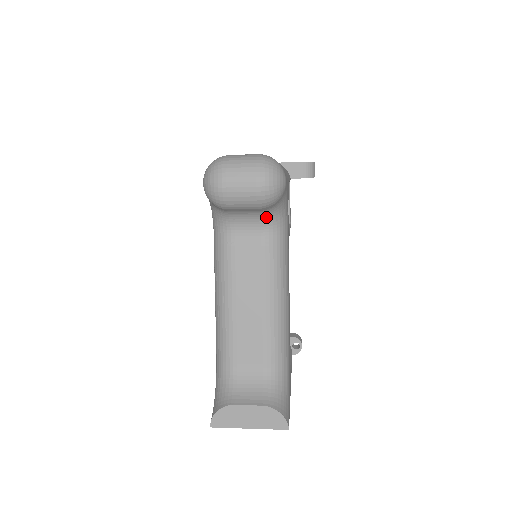
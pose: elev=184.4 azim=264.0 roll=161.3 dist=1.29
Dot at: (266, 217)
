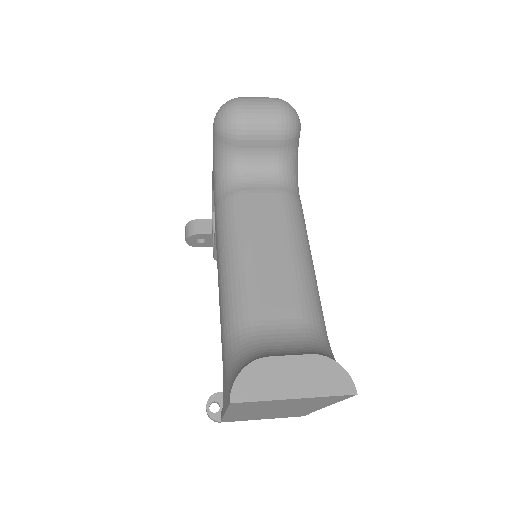
Dot at: (281, 163)
